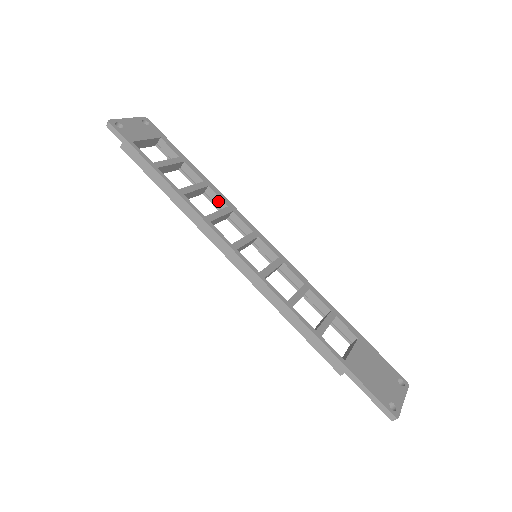
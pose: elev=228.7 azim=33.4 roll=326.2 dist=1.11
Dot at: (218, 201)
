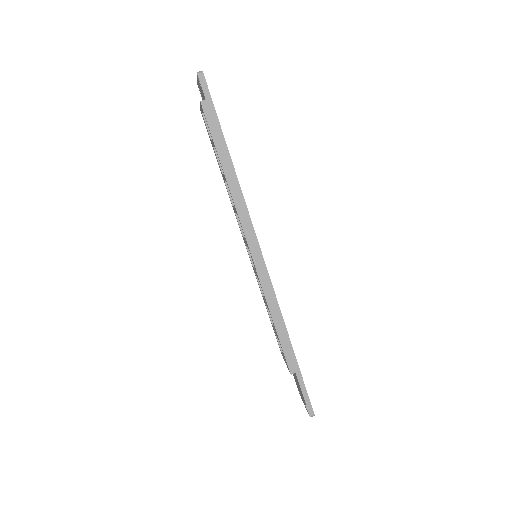
Dot at: occluded
